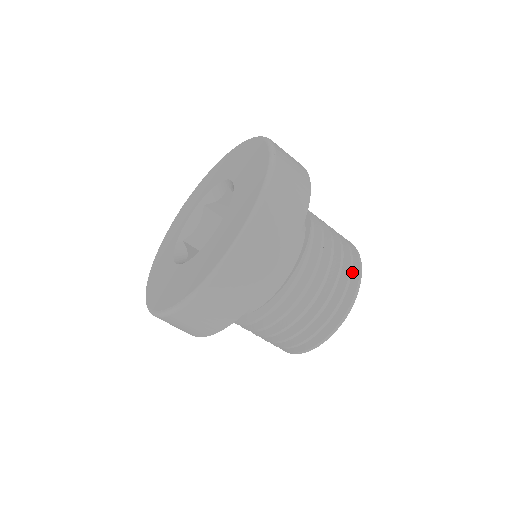
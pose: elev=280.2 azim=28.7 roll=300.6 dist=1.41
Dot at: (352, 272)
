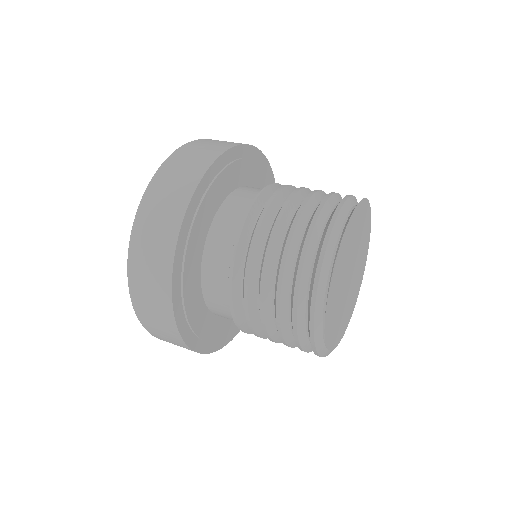
Dot at: (309, 296)
